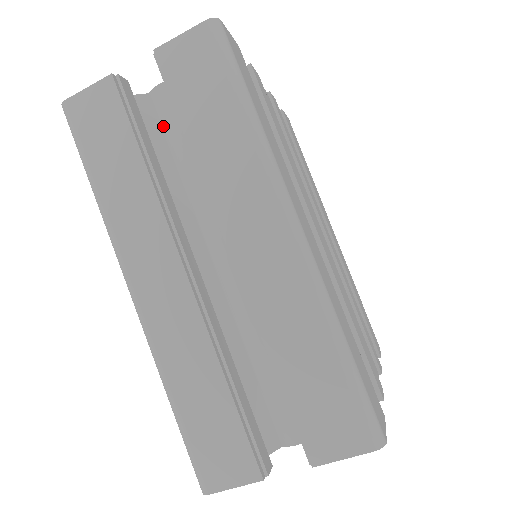
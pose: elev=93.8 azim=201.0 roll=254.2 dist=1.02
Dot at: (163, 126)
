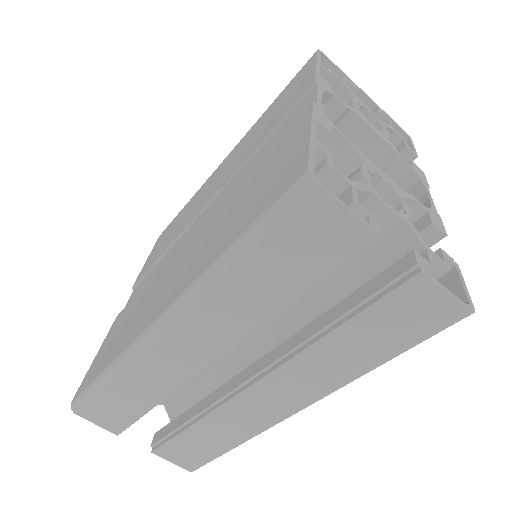
Dot at: occluded
